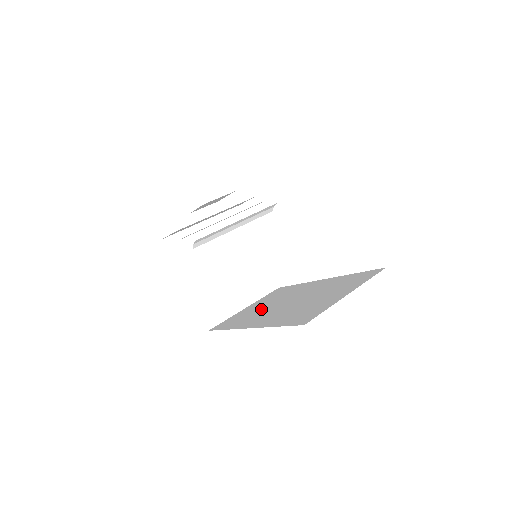
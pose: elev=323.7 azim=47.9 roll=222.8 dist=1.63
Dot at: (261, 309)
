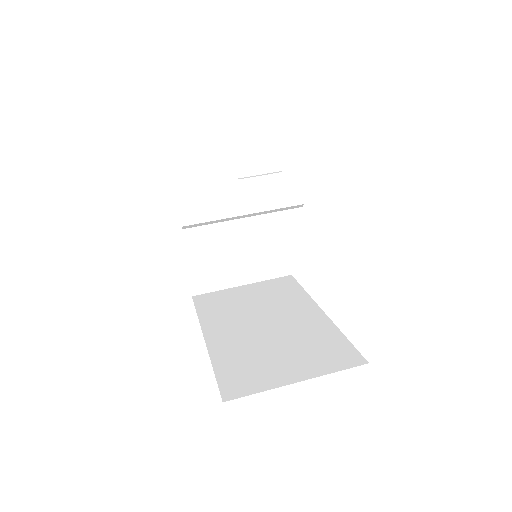
Dot at: (243, 308)
